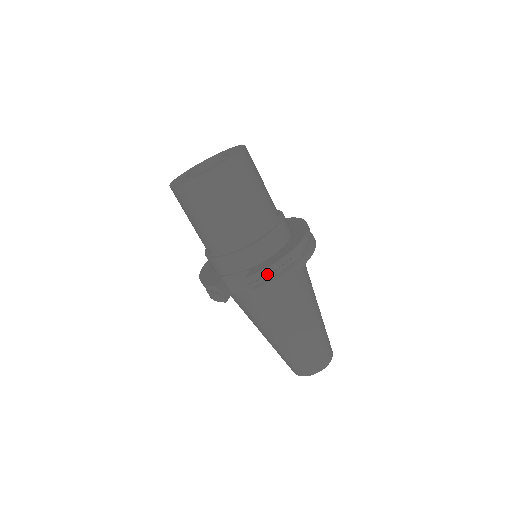
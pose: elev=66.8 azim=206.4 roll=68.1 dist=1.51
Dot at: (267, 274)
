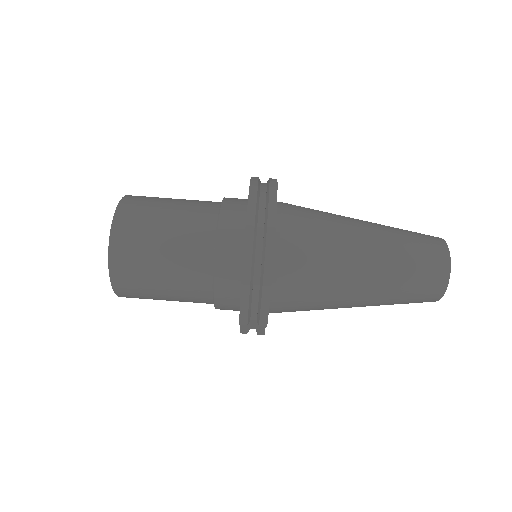
Dot at: (248, 308)
